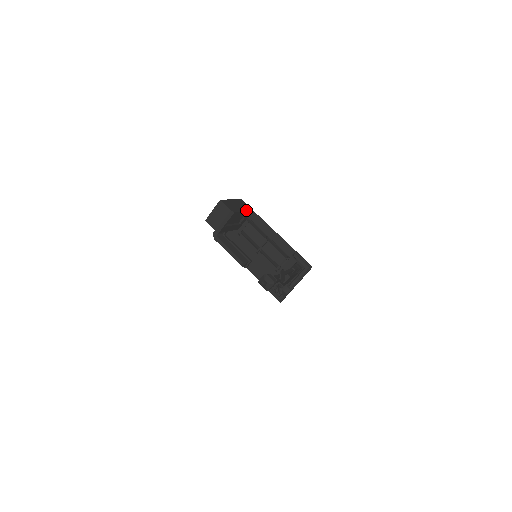
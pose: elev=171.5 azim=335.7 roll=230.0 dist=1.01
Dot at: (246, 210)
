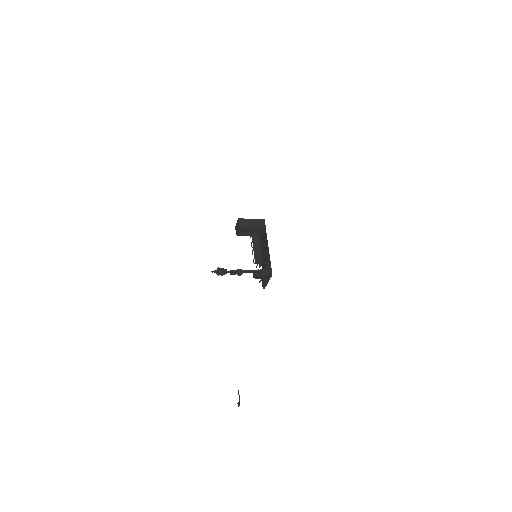
Dot at: (257, 227)
